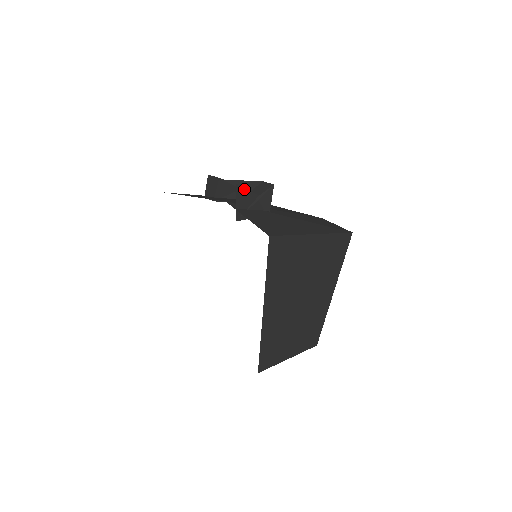
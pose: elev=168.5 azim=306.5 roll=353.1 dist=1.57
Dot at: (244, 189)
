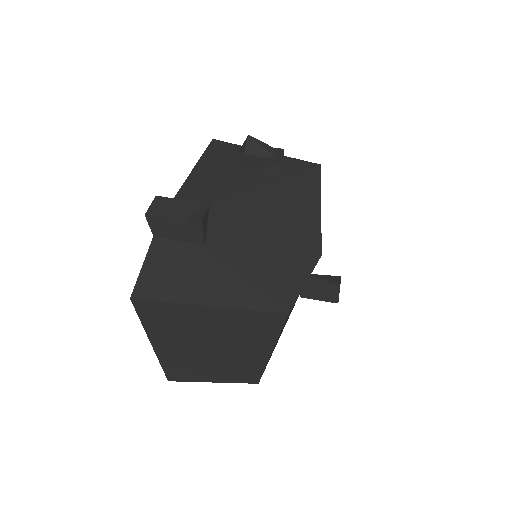
Dot at: (159, 220)
